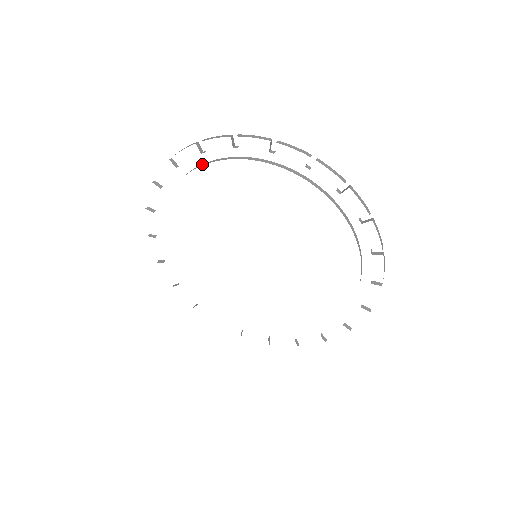
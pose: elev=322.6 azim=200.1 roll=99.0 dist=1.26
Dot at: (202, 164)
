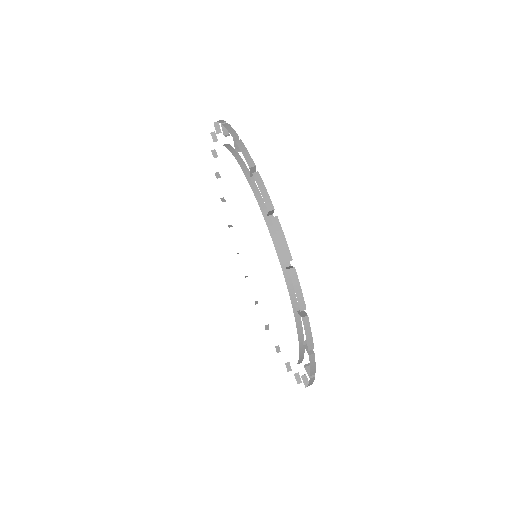
Dot at: (239, 155)
